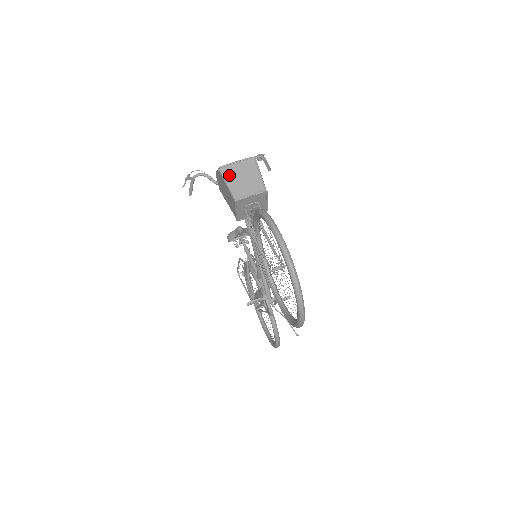
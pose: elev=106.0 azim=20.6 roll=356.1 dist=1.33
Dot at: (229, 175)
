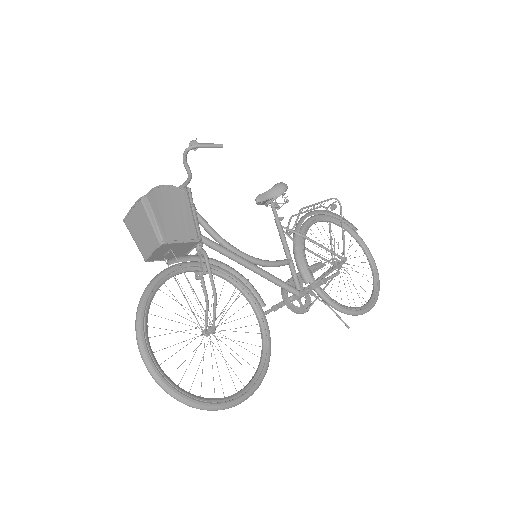
Dot at: (131, 229)
